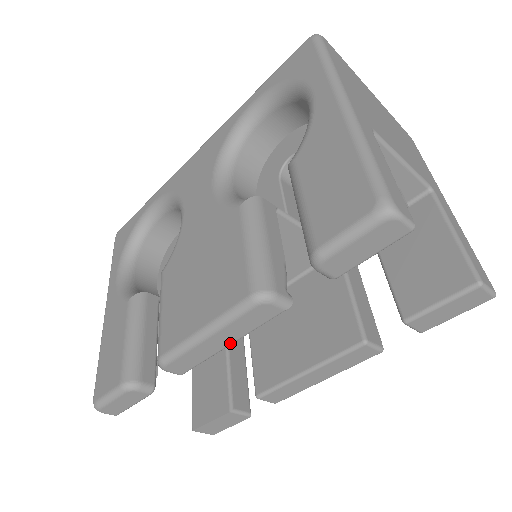
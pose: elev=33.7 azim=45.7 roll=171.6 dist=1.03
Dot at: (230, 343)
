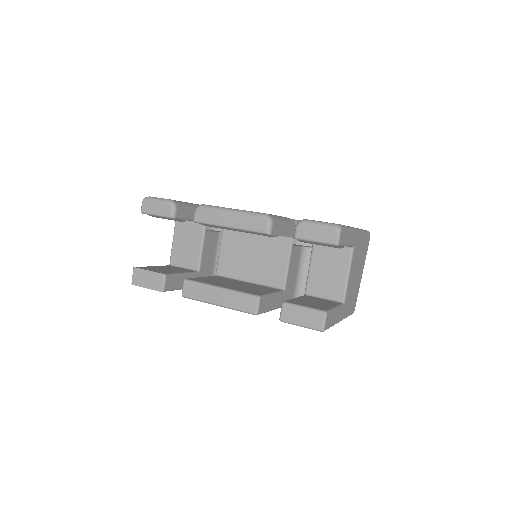
Dot at: (231, 226)
